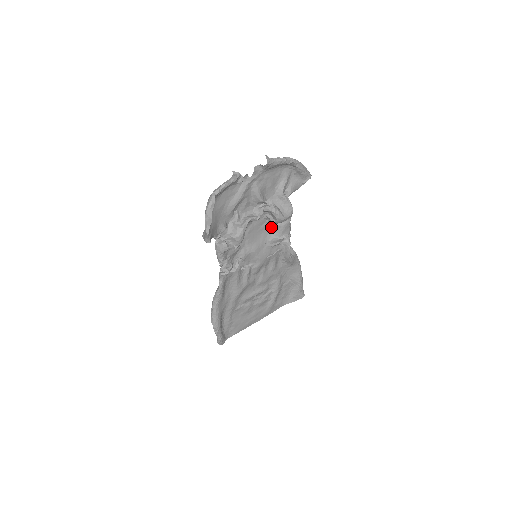
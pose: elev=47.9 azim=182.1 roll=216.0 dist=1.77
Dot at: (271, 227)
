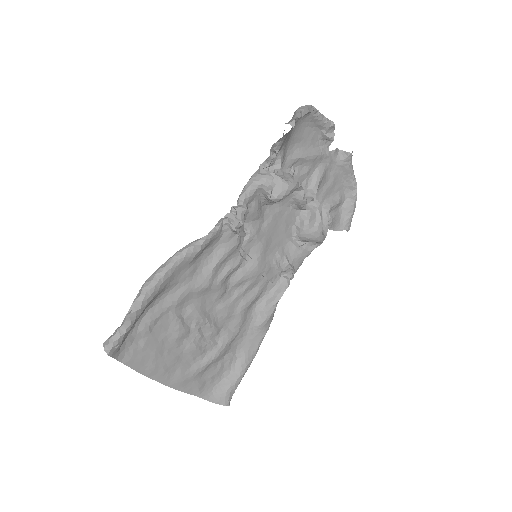
Dot at: (290, 241)
